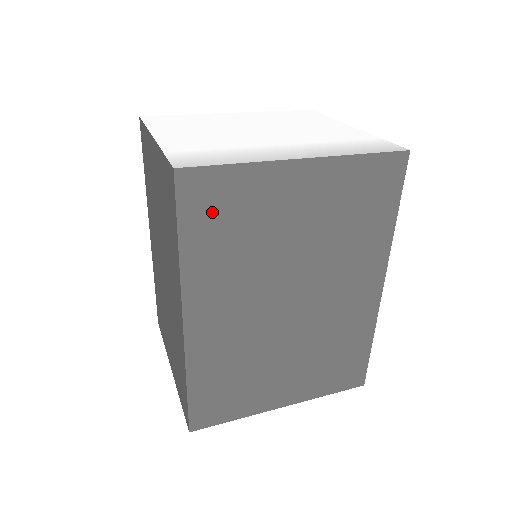
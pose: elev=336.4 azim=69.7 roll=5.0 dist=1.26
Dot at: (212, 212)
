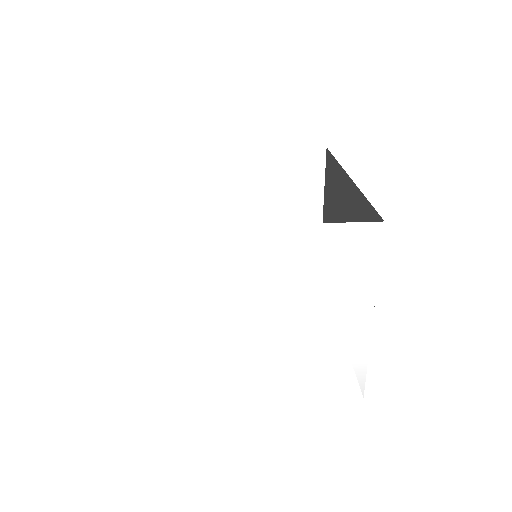
Dot at: occluded
